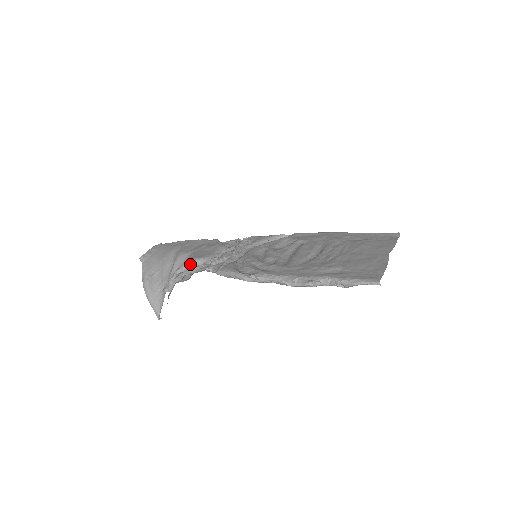
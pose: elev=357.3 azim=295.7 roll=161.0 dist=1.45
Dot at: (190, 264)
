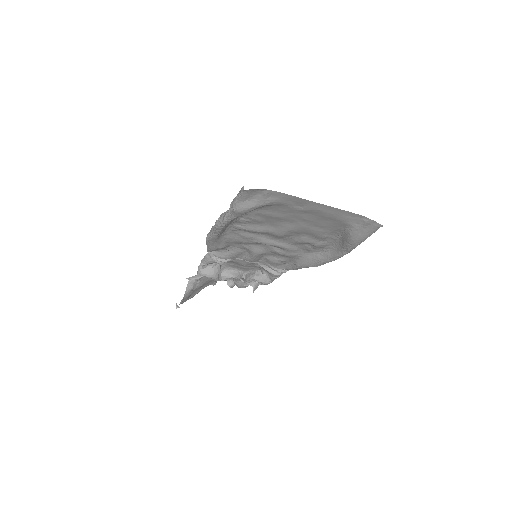
Dot at: (214, 263)
